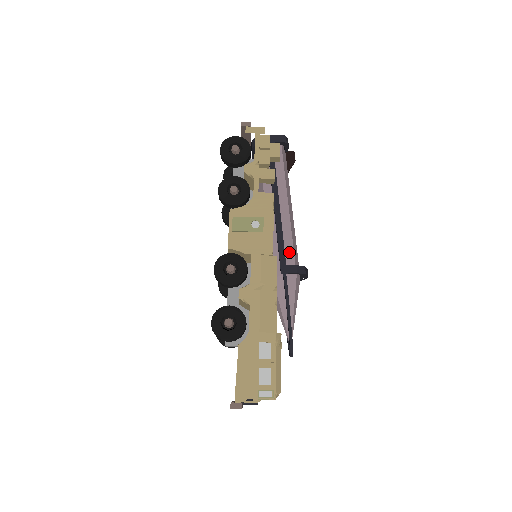
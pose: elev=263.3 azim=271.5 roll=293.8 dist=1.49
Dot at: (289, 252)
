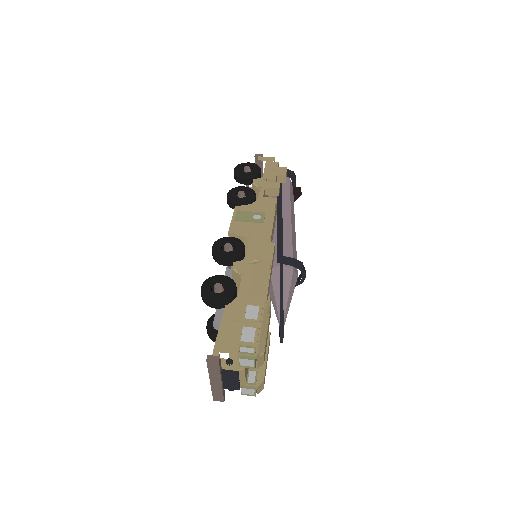
Dot at: (288, 250)
